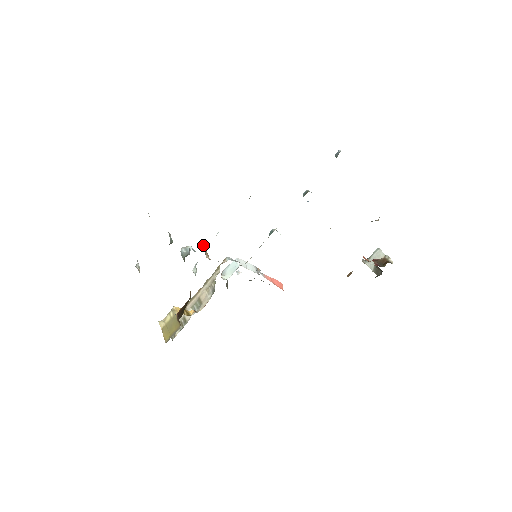
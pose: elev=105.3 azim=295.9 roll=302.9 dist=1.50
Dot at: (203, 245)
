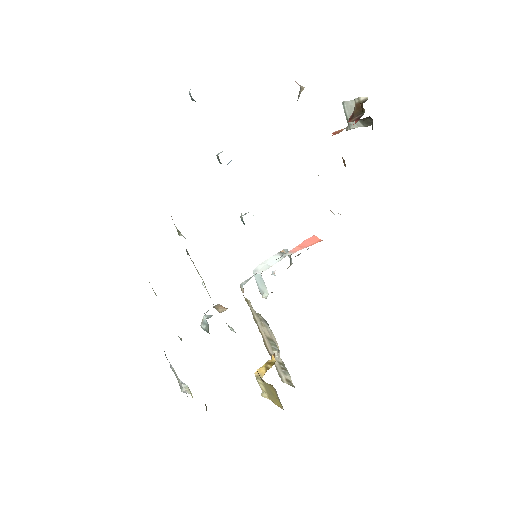
Dot at: occluded
